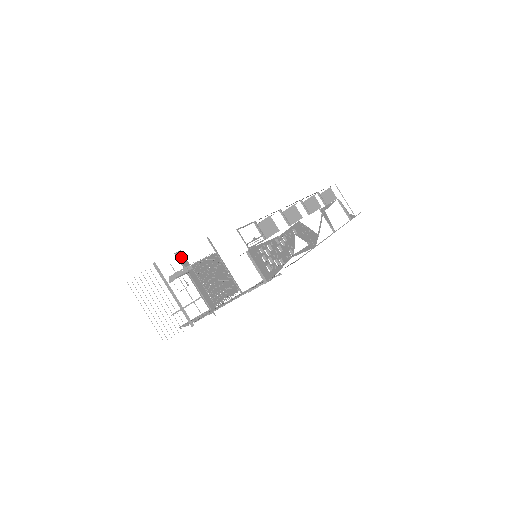
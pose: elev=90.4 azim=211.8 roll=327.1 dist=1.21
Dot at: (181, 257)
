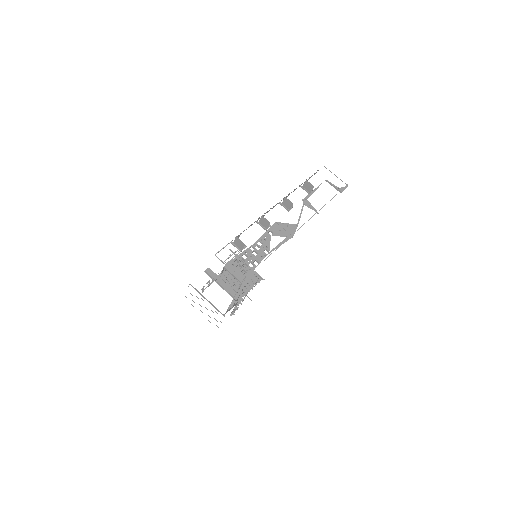
Dot at: (209, 272)
